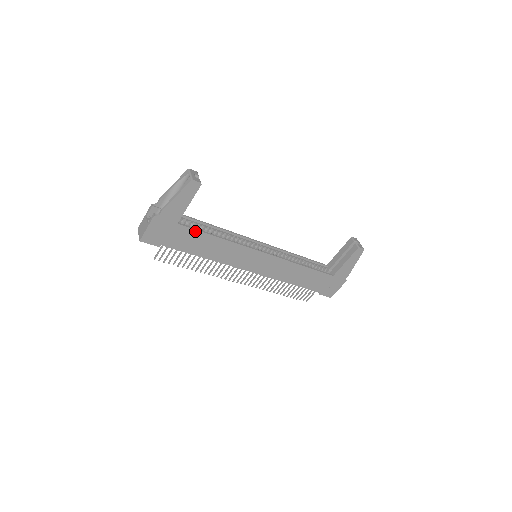
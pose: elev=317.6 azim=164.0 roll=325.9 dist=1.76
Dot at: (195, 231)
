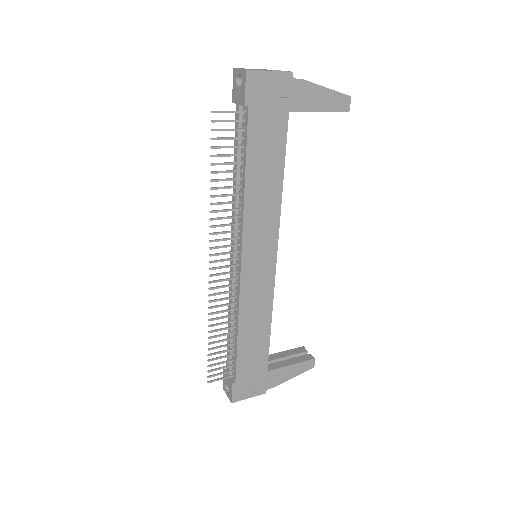
Dot at: (284, 143)
